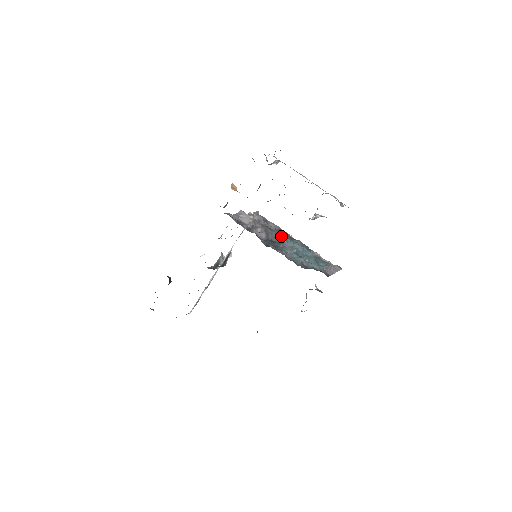
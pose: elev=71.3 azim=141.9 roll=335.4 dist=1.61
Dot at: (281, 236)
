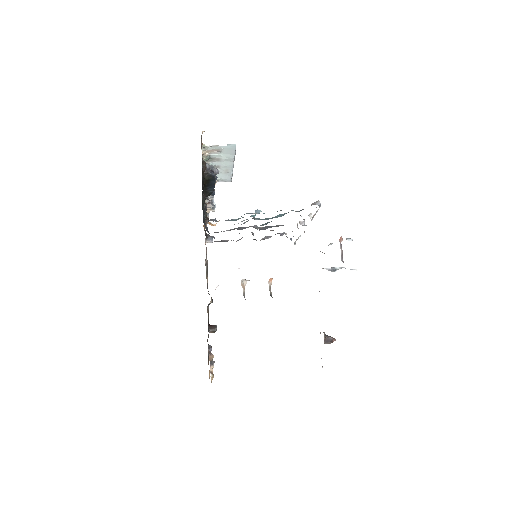
Dot at: (278, 226)
